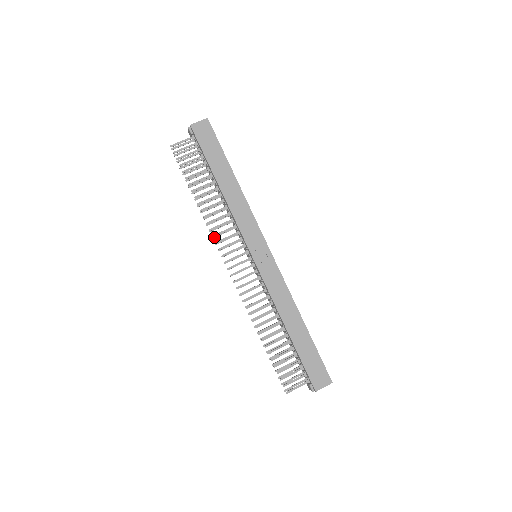
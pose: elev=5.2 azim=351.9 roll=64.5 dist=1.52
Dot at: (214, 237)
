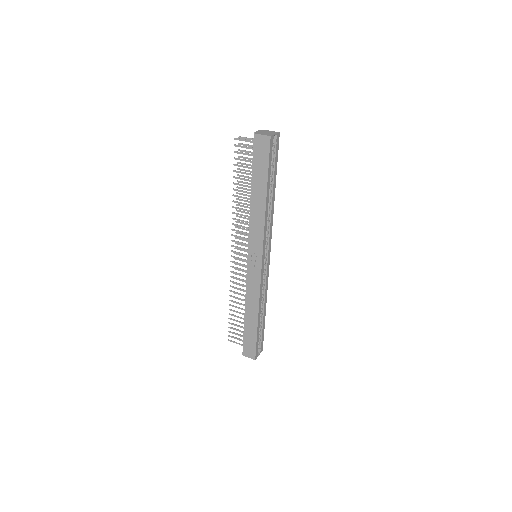
Dot at: (237, 222)
